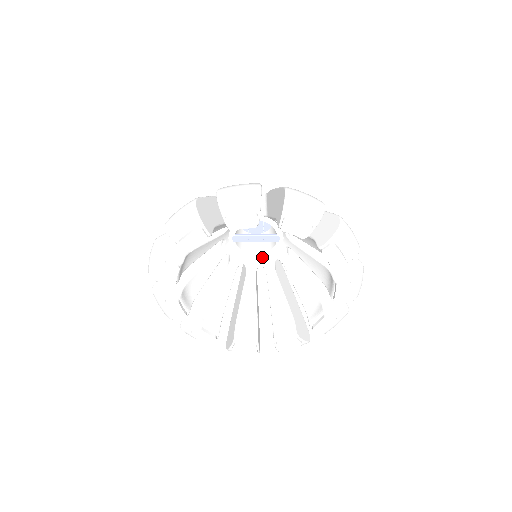
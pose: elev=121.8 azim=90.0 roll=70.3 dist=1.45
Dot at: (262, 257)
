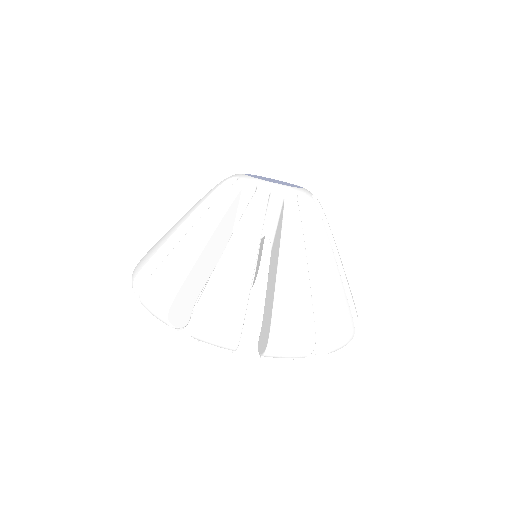
Dot at: occluded
